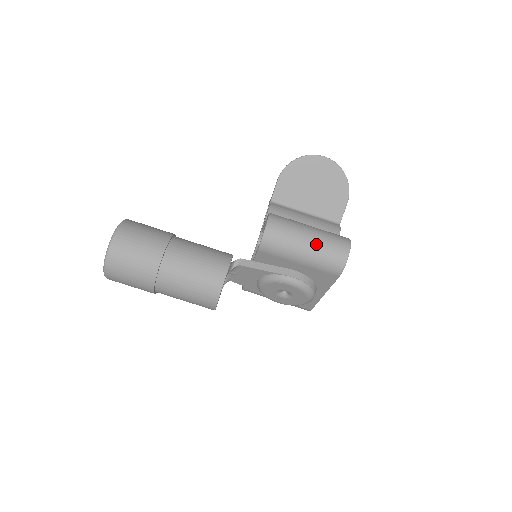
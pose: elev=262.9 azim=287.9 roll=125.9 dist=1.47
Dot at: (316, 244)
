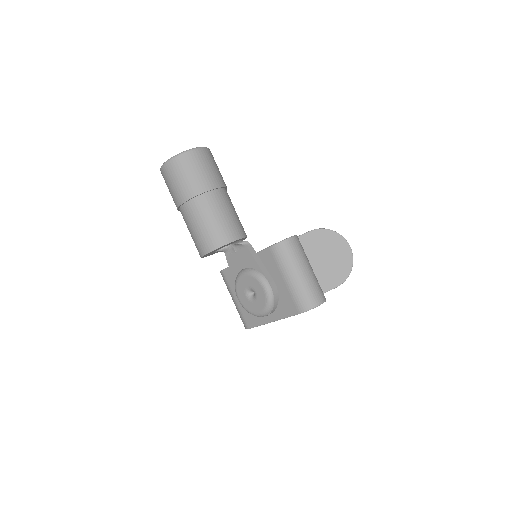
Dot at: (307, 279)
